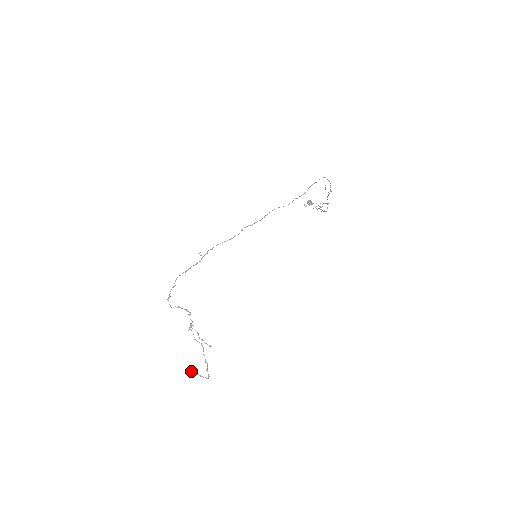
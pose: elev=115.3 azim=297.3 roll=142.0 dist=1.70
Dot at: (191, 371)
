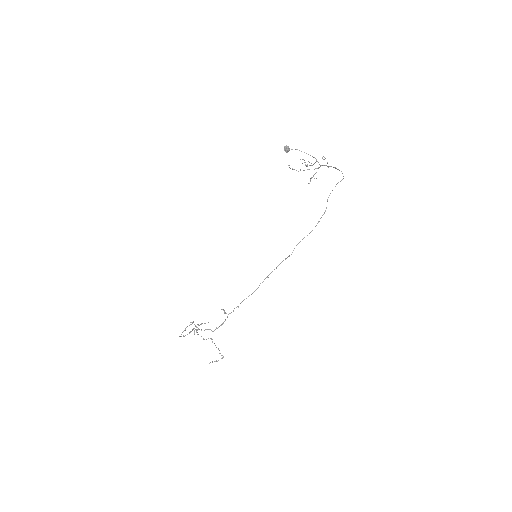
Dot at: occluded
